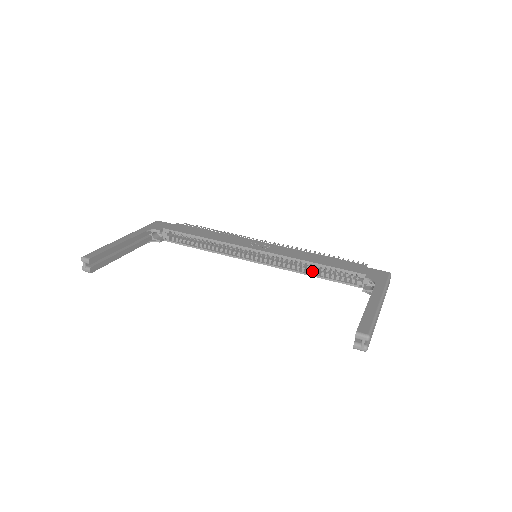
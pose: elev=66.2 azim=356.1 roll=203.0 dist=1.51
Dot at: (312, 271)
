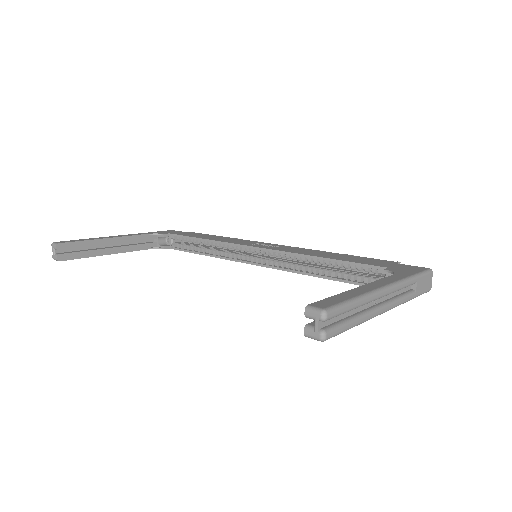
Dot at: (320, 270)
